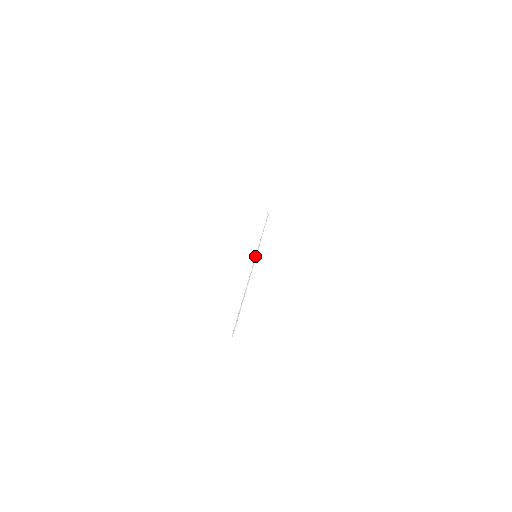
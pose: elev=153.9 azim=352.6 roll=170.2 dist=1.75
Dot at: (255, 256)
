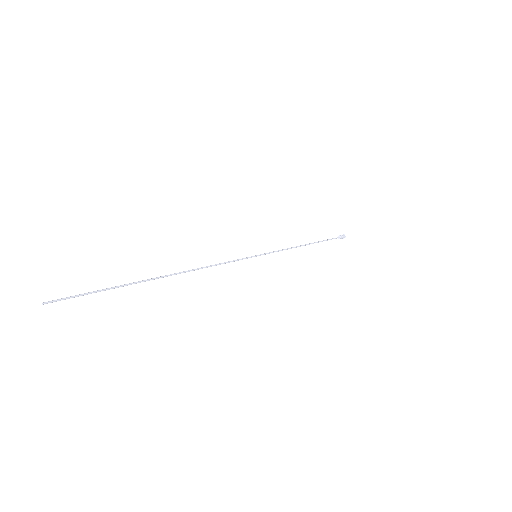
Dot at: occluded
